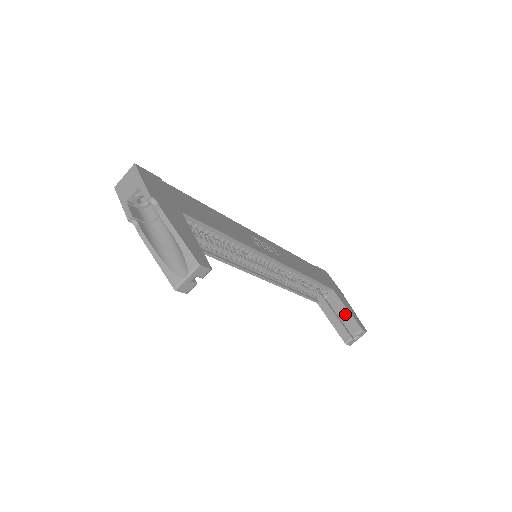
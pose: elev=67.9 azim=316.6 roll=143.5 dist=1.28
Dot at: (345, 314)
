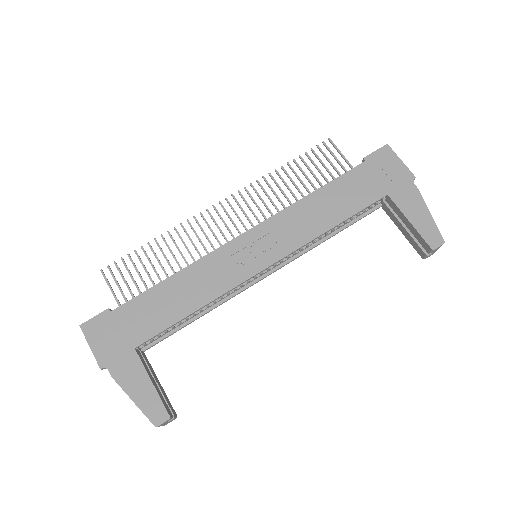
Dot at: (410, 228)
